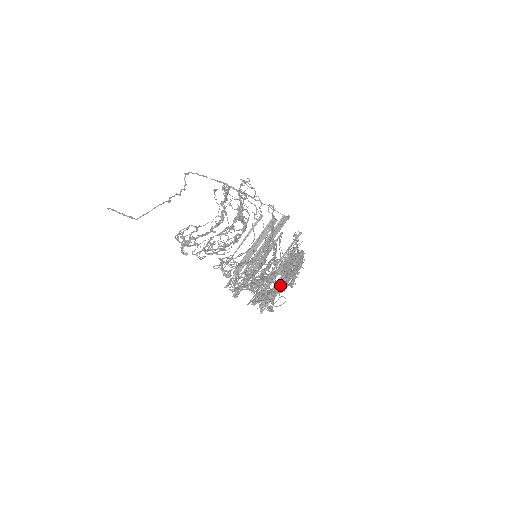
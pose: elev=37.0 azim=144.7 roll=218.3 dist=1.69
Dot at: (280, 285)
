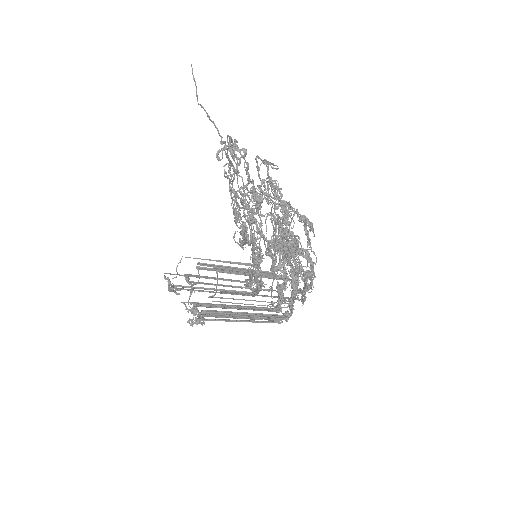
Dot at: (309, 255)
